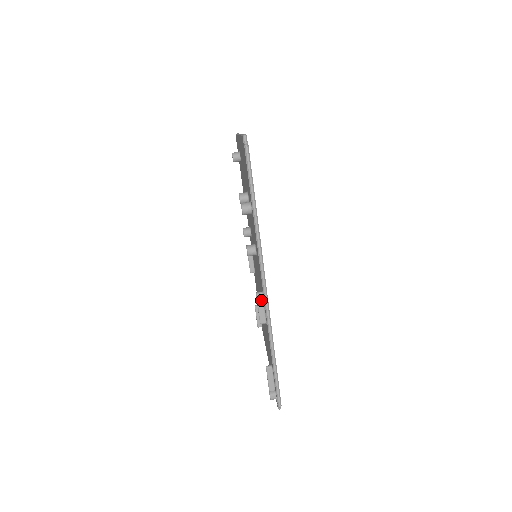
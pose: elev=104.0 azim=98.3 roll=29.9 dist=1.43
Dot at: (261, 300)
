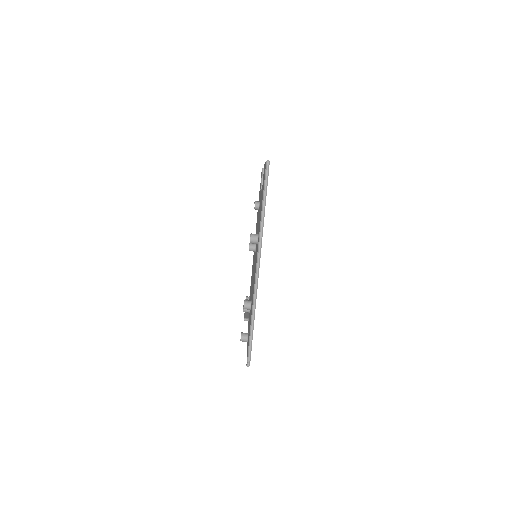
Dot at: occluded
